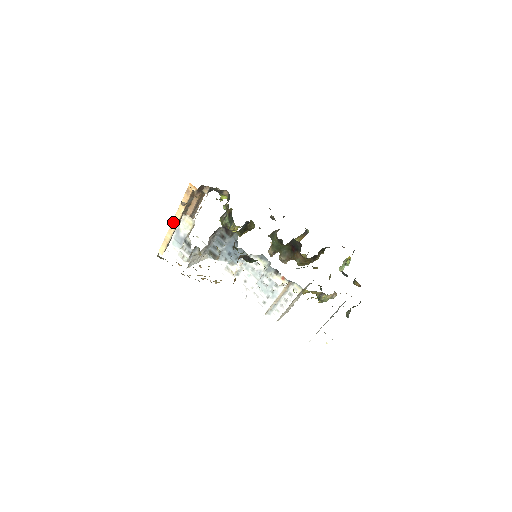
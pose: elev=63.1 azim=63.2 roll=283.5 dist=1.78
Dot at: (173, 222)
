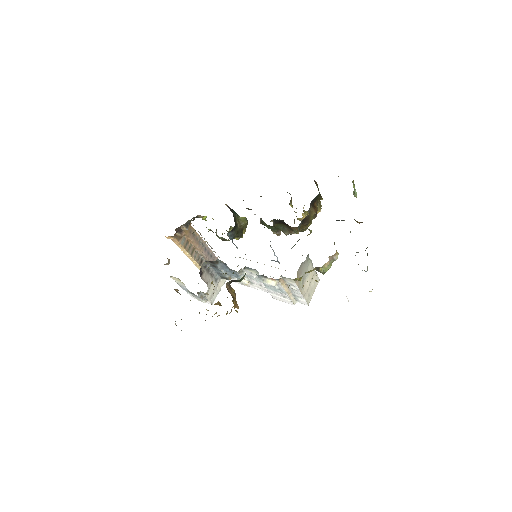
Dot at: (191, 260)
